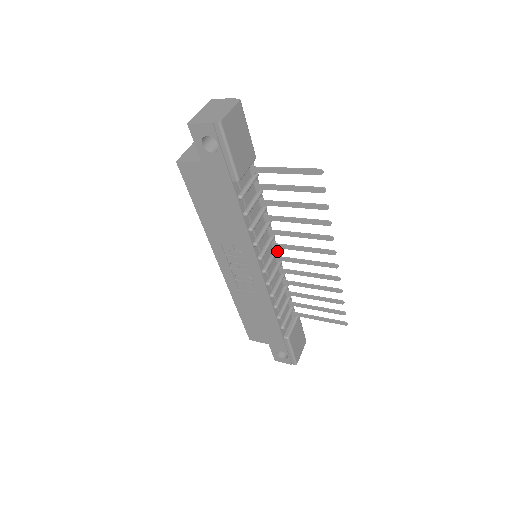
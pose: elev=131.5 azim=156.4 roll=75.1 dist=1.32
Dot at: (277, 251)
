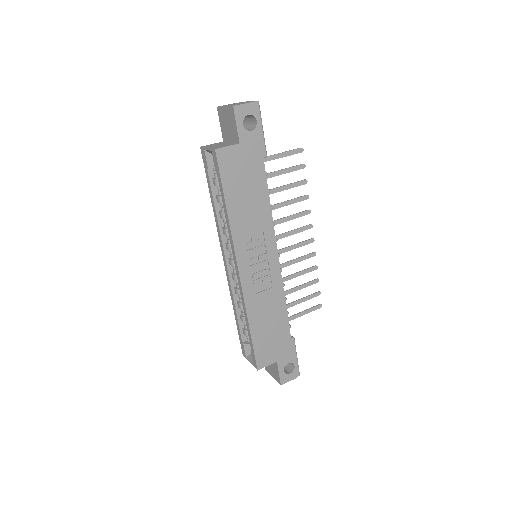
Dot at: occluded
